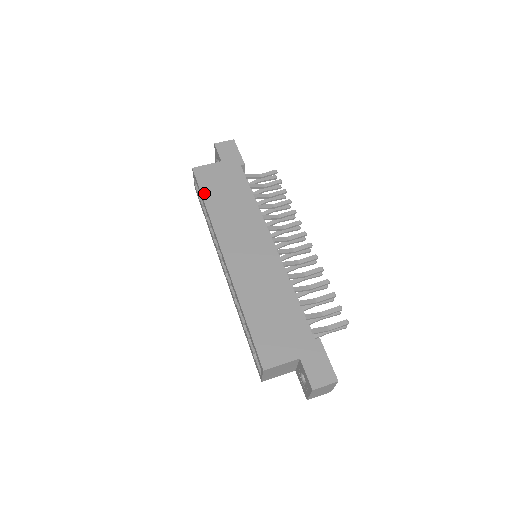
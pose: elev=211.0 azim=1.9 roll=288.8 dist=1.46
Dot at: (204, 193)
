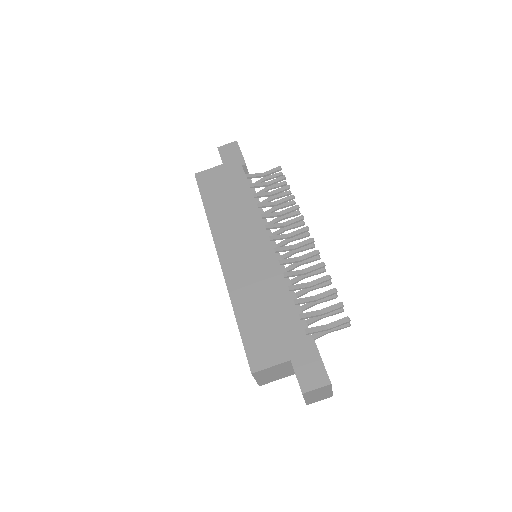
Dot at: (204, 197)
